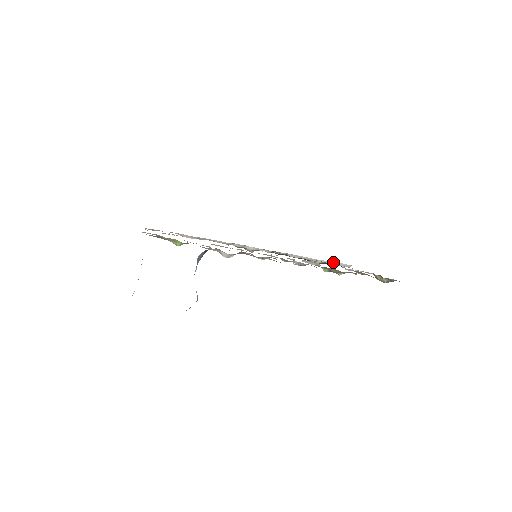
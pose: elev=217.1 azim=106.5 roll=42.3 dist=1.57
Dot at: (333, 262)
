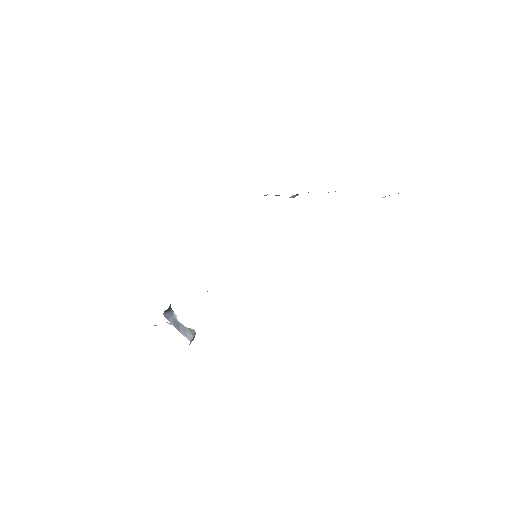
Dot at: occluded
